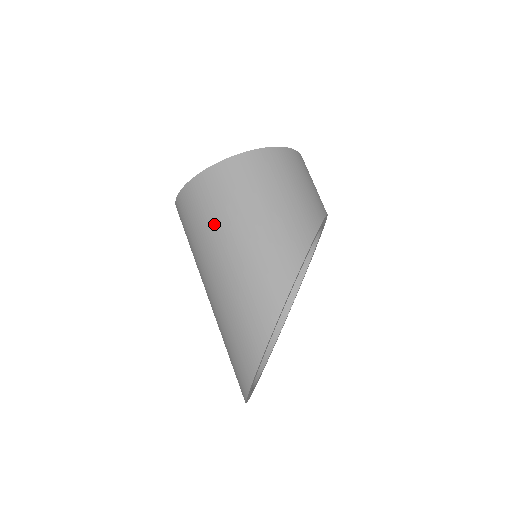
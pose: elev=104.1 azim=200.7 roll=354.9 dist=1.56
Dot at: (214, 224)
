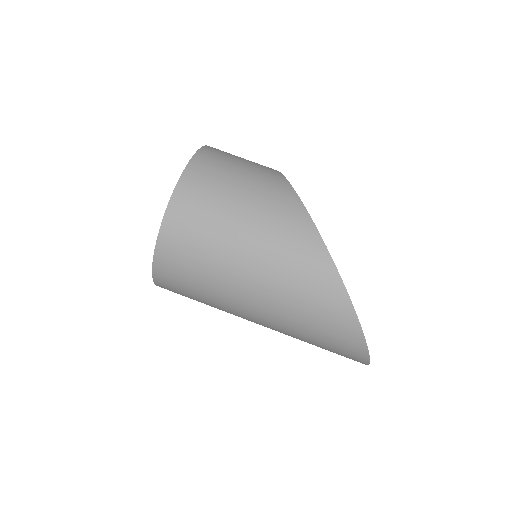
Dot at: (214, 263)
